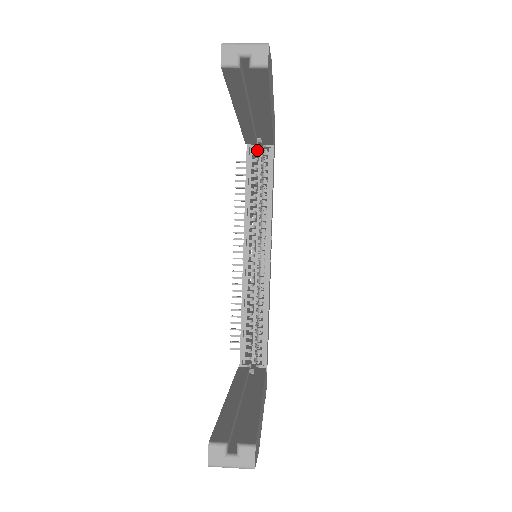
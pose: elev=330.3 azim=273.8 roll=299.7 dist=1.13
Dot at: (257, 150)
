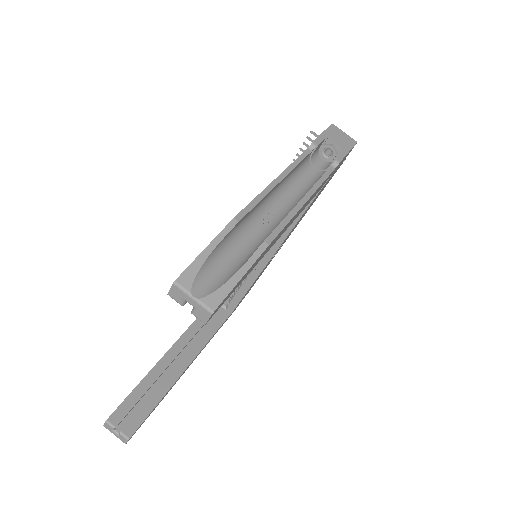
Dot at: occluded
